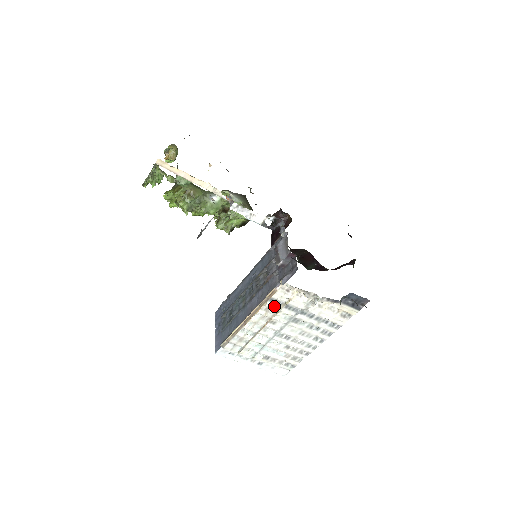
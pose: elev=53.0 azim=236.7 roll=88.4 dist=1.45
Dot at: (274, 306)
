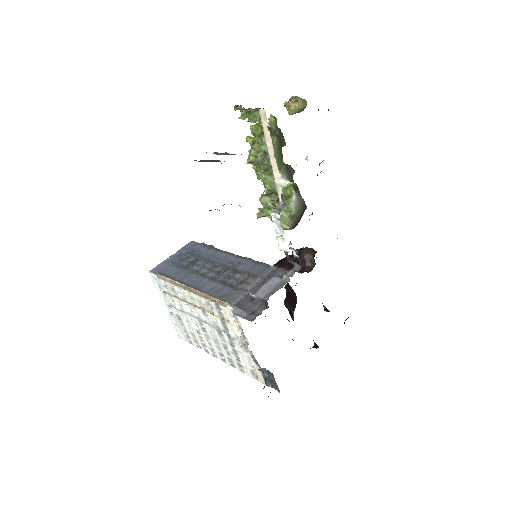
Dot at: (215, 309)
